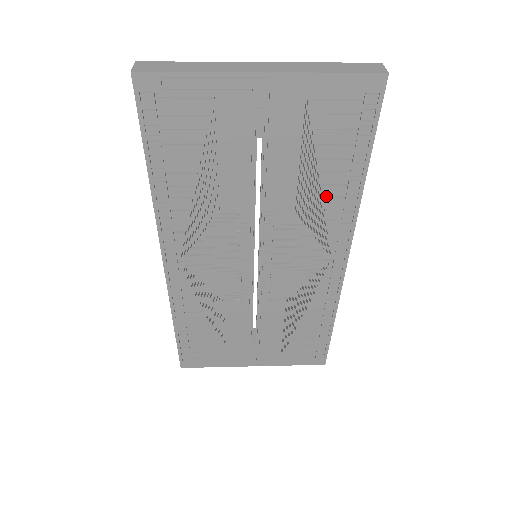
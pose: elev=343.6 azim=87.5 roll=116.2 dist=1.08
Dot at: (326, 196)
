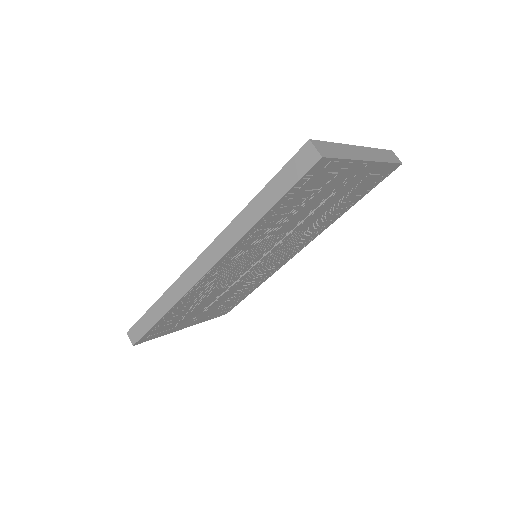
Dot at: (325, 220)
